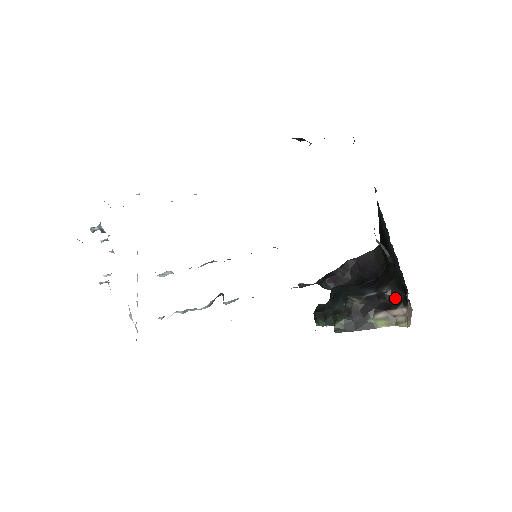
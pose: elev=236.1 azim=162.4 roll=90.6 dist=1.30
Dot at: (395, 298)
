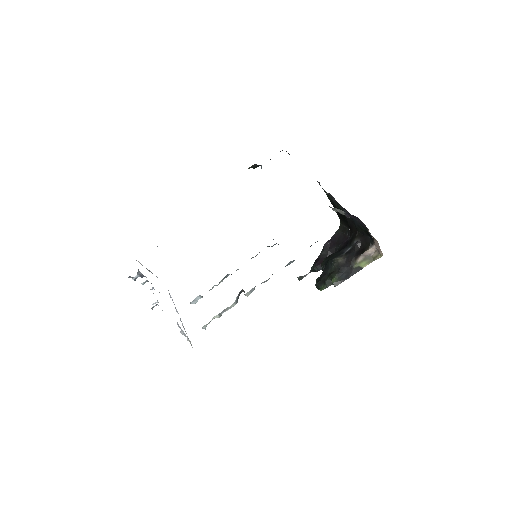
Dot at: (364, 243)
